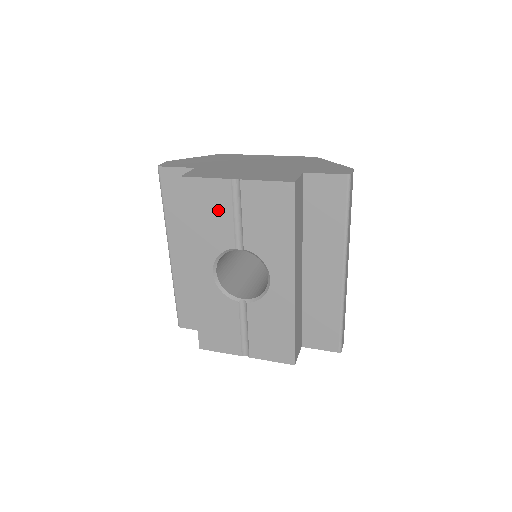
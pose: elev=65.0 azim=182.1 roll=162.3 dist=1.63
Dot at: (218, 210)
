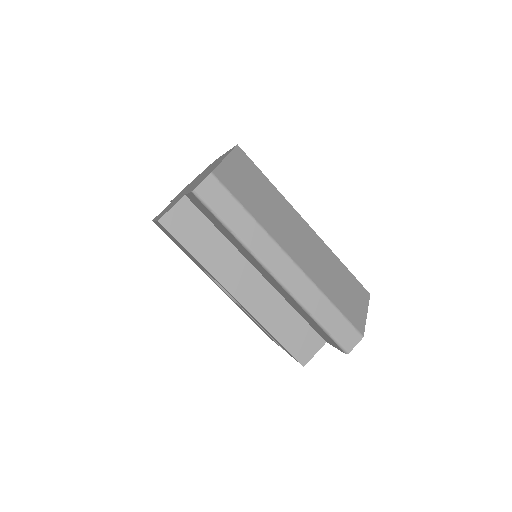
Dot at: (175, 242)
